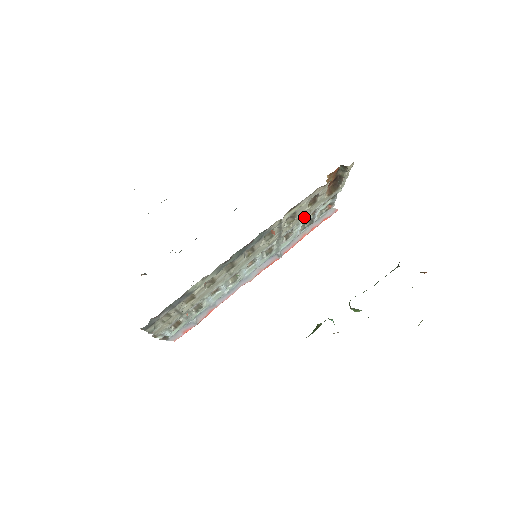
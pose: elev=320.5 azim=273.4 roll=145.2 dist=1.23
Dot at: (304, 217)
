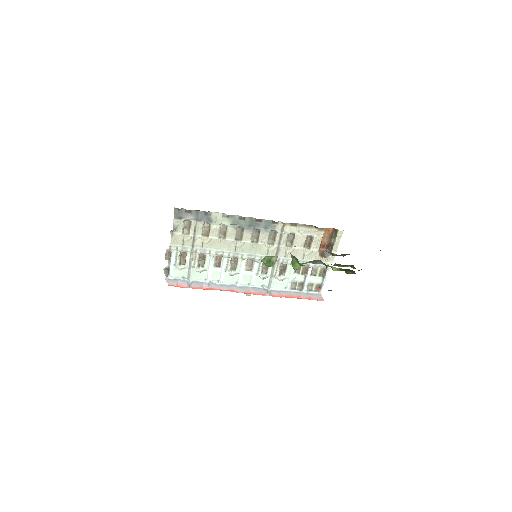
Dot at: (298, 258)
